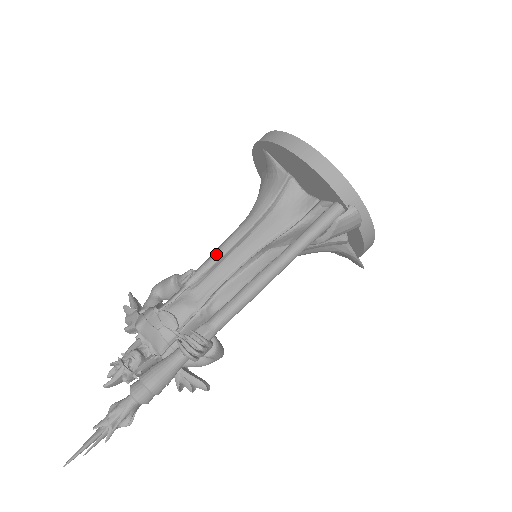
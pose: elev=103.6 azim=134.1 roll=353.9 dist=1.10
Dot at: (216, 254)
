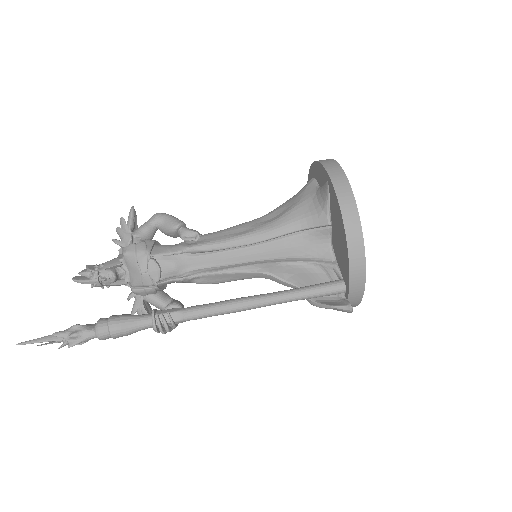
Dot at: (226, 243)
